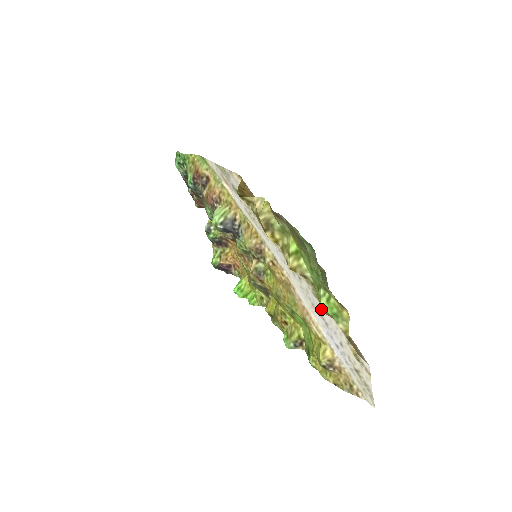
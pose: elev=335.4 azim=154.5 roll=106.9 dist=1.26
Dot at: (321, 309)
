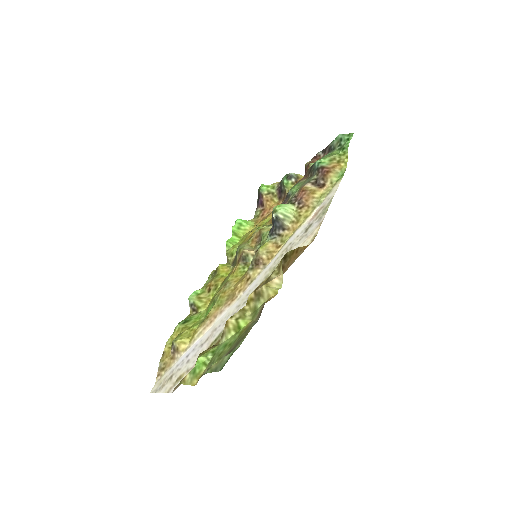
Dot at: (211, 340)
